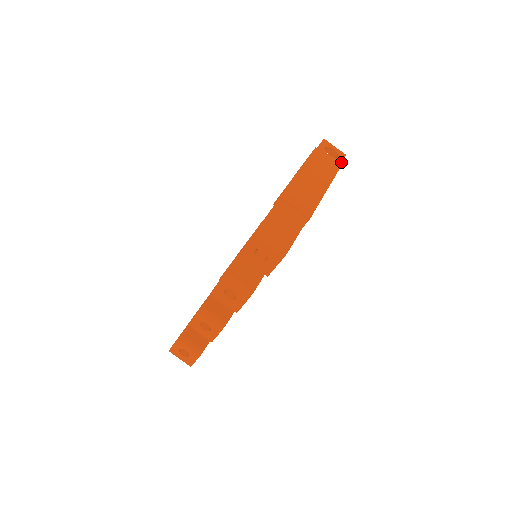
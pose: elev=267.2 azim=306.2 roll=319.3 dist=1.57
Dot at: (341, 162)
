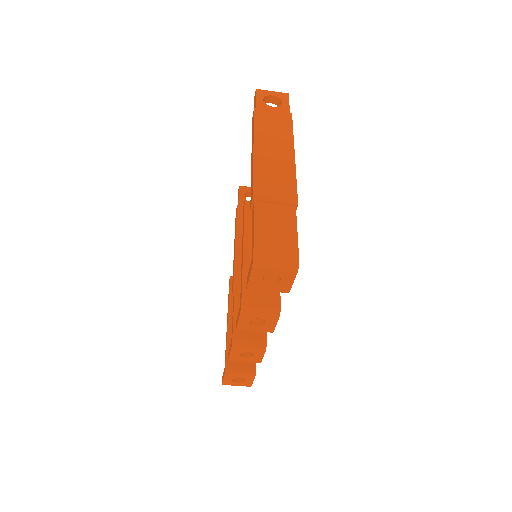
Dot at: (289, 107)
